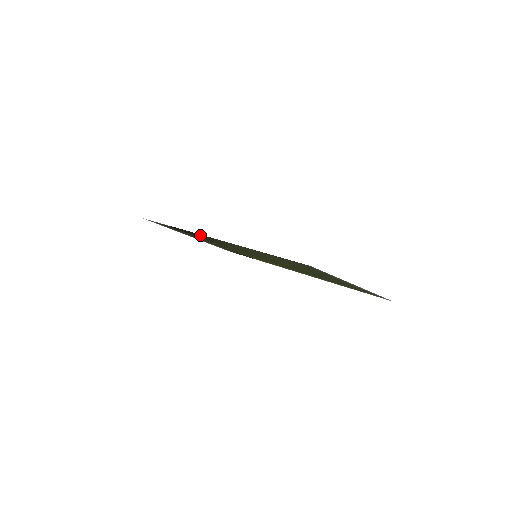
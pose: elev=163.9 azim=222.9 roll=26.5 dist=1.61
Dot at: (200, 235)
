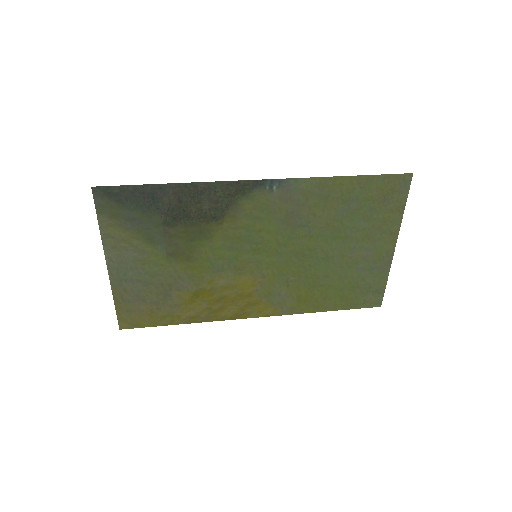
Dot at: (229, 193)
